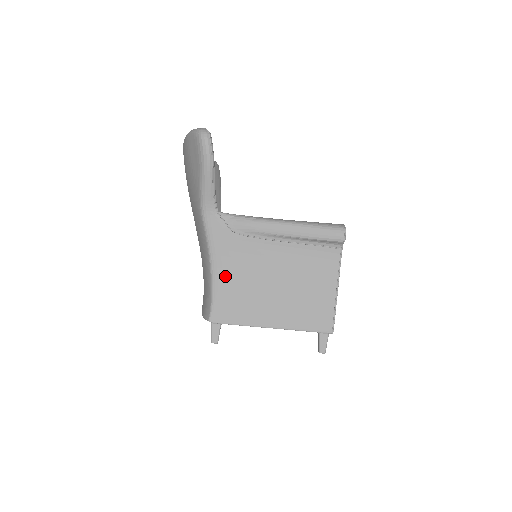
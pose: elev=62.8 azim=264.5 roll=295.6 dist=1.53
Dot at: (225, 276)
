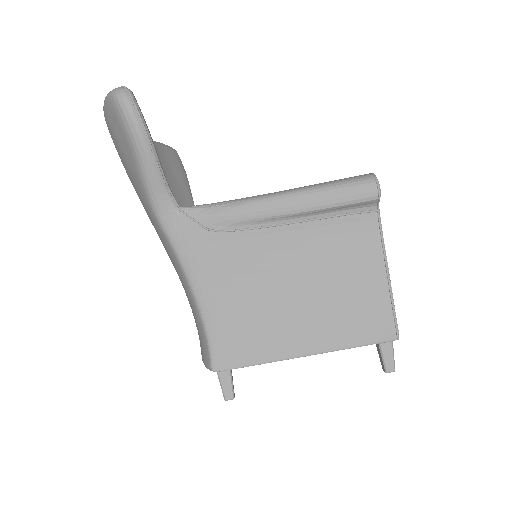
Dot at: (216, 299)
